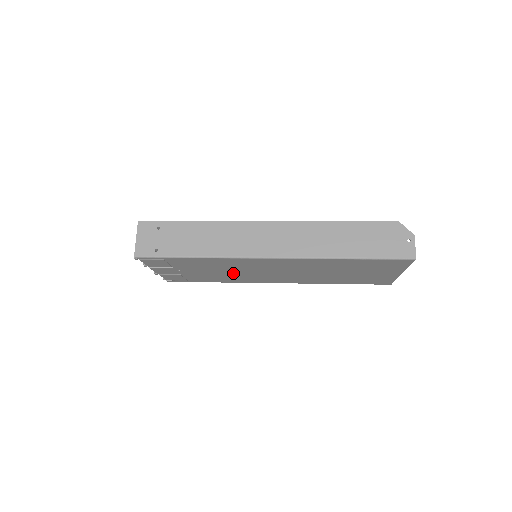
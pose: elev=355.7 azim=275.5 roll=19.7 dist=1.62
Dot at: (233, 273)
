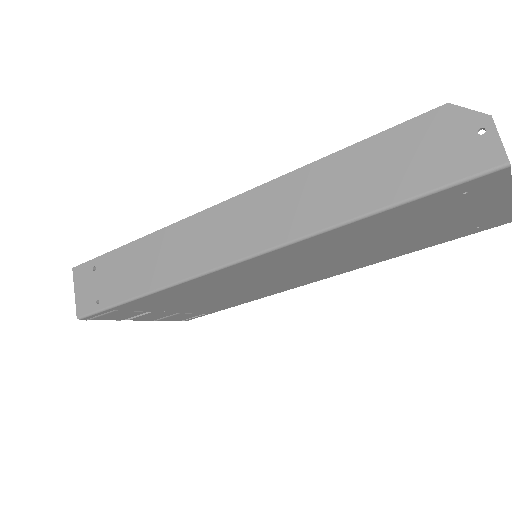
Dot at: (236, 291)
